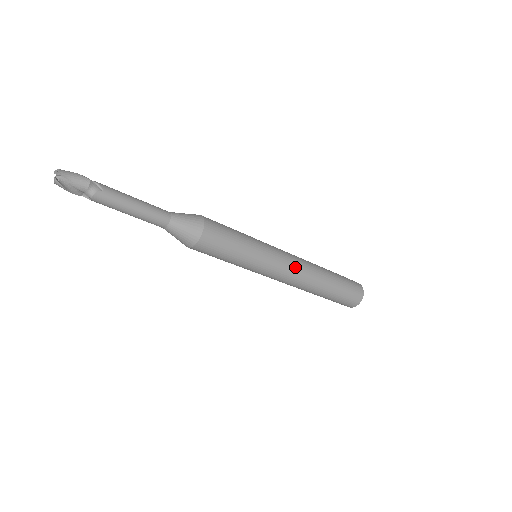
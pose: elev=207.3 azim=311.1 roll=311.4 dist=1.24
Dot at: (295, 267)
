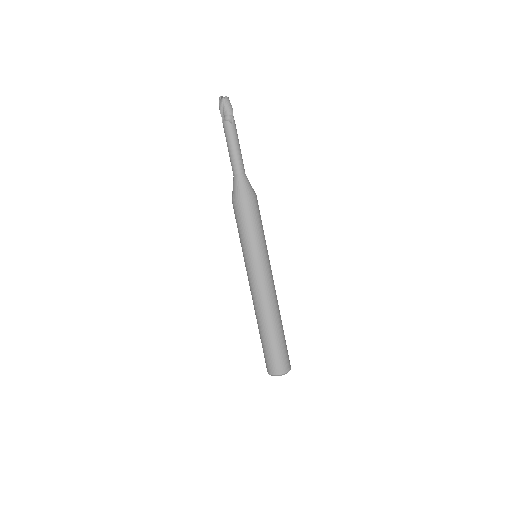
Dot at: (266, 288)
